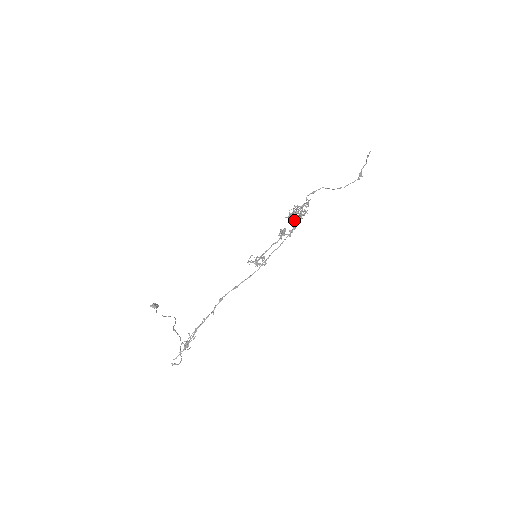
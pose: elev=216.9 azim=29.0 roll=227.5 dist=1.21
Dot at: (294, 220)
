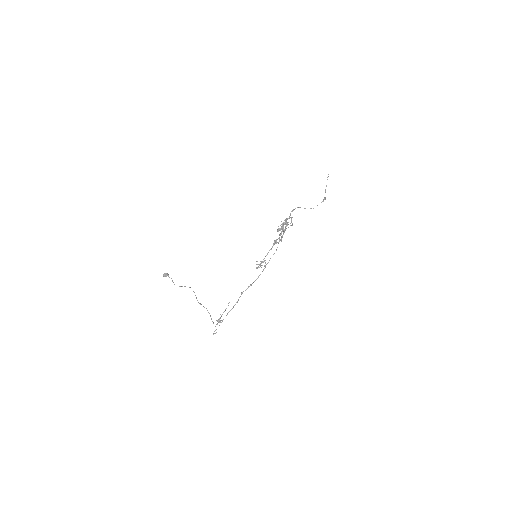
Dot at: (280, 229)
